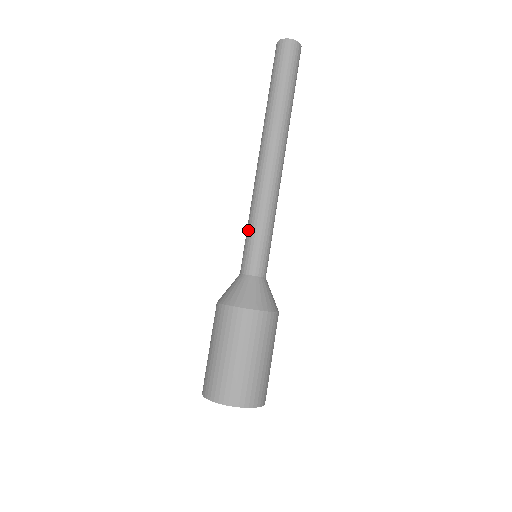
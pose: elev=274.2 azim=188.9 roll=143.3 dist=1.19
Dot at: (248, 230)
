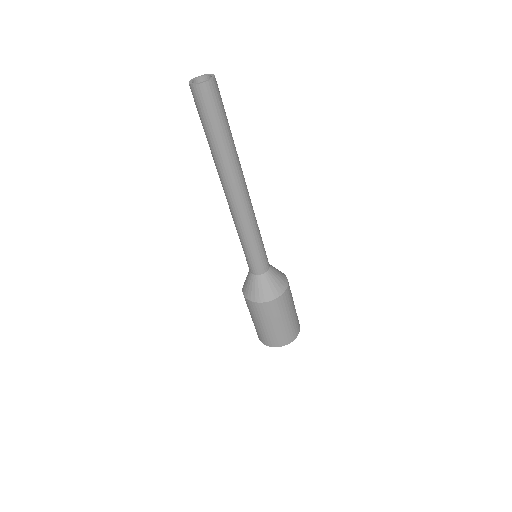
Dot at: (245, 248)
